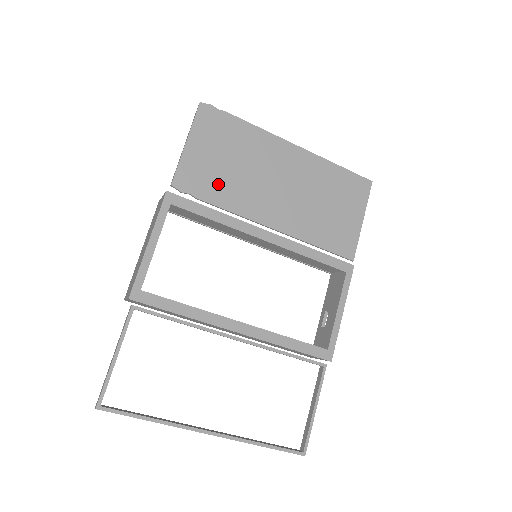
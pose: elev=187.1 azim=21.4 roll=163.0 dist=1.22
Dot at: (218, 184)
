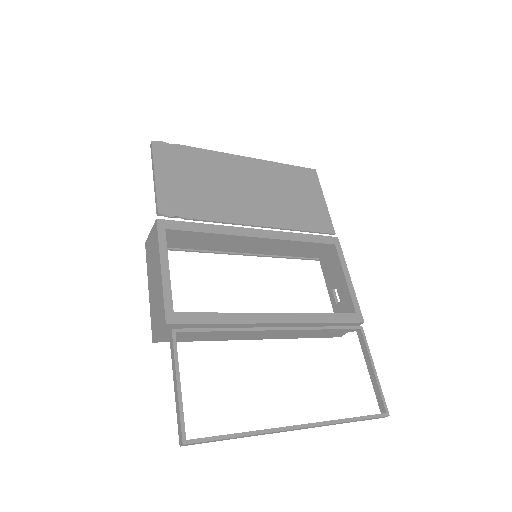
Dot at: (198, 202)
